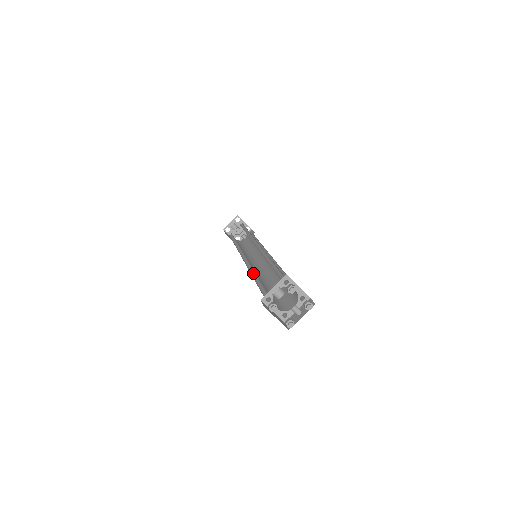
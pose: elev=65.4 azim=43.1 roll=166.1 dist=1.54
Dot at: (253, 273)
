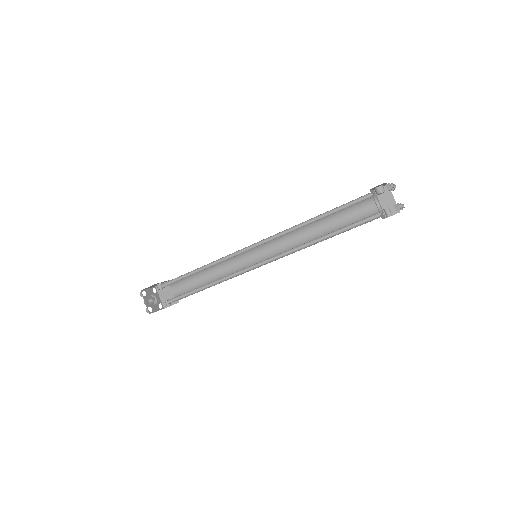
Dot at: (298, 228)
